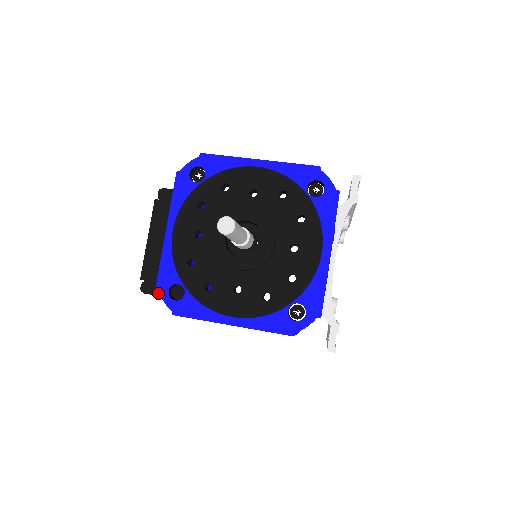
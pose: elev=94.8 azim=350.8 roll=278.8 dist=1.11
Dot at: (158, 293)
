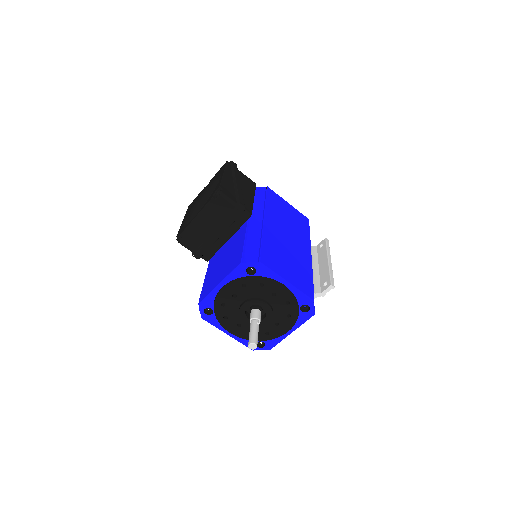
Dot at: (187, 248)
